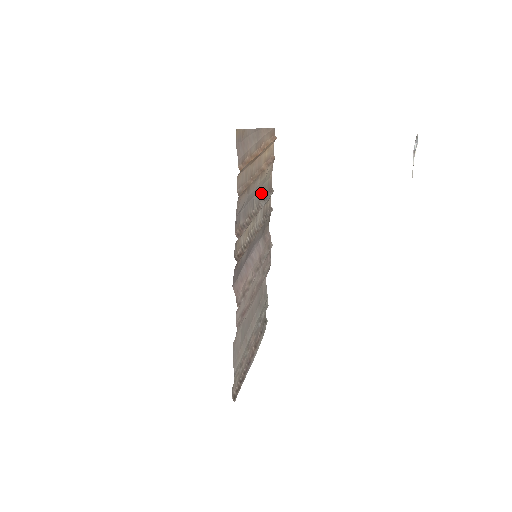
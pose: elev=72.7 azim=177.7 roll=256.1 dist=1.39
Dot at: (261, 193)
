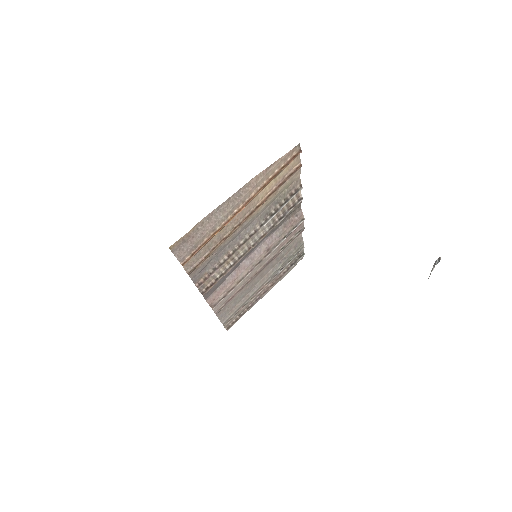
Dot at: (265, 213)
